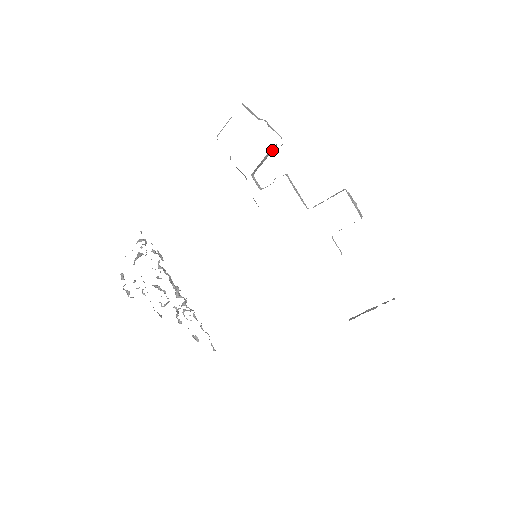
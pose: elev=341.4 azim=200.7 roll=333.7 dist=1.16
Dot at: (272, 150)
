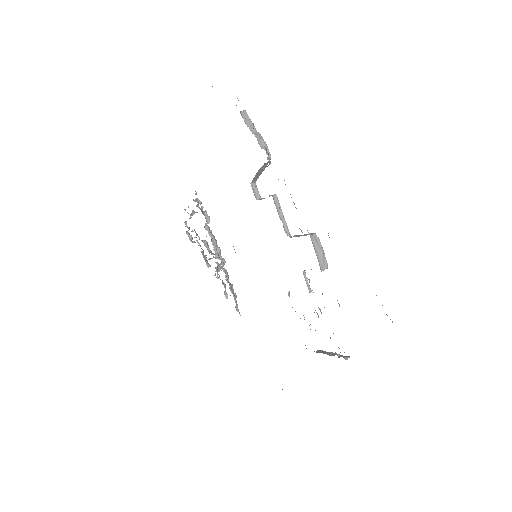
Dot at: (265, 166)
